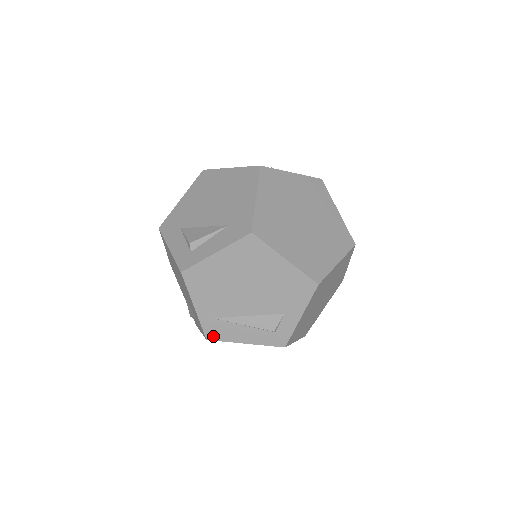
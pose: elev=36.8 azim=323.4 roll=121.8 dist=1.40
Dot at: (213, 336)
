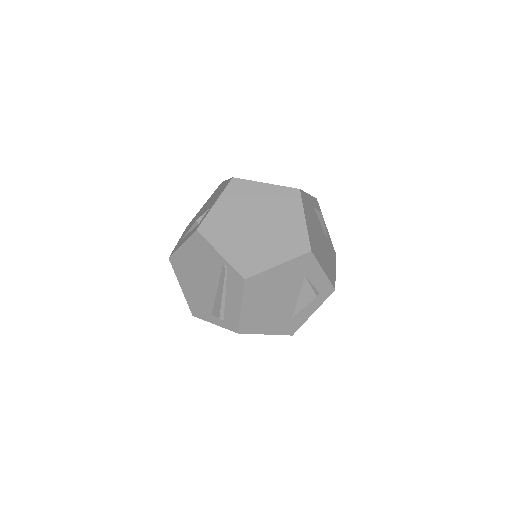
Dot at: occluded
